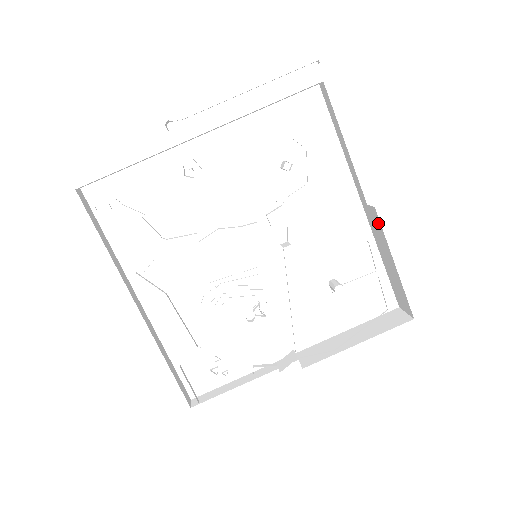
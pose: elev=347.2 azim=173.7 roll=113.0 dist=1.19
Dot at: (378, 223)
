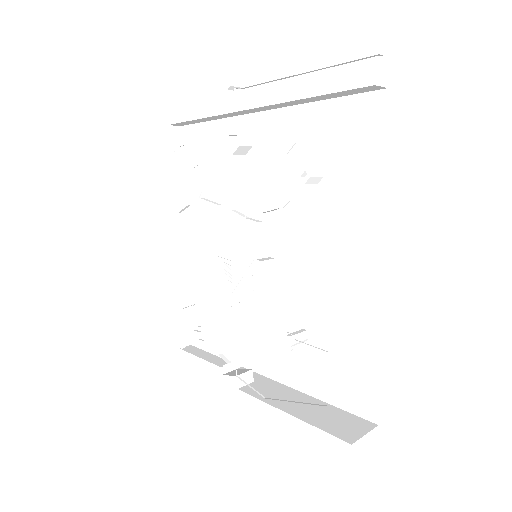
Dot at: occluded
